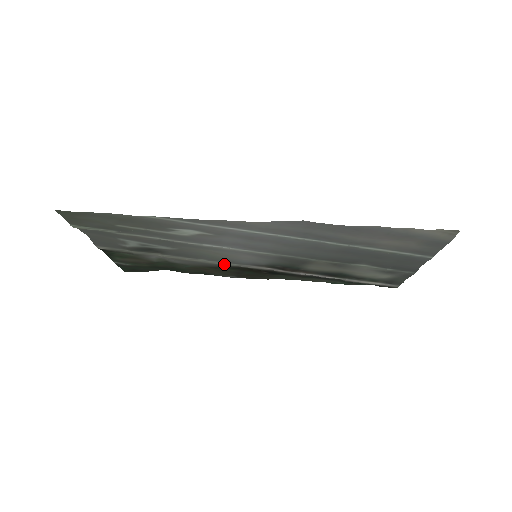
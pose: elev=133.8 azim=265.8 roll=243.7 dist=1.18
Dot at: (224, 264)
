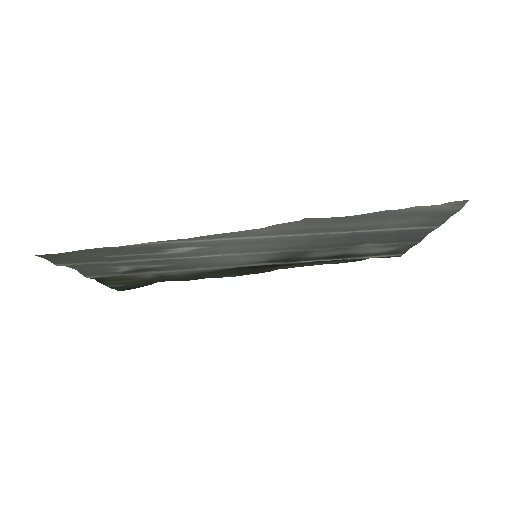
Dot at: (223, 268)
